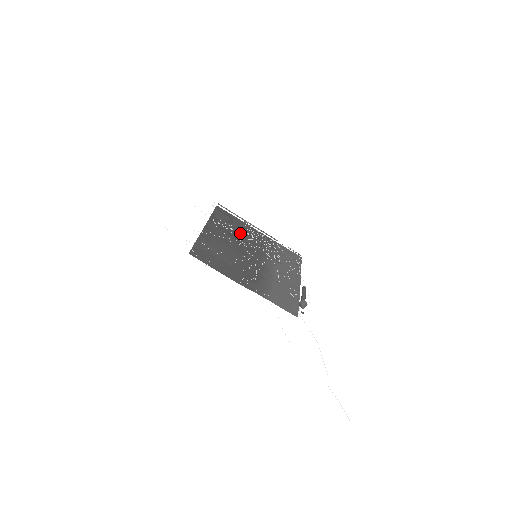
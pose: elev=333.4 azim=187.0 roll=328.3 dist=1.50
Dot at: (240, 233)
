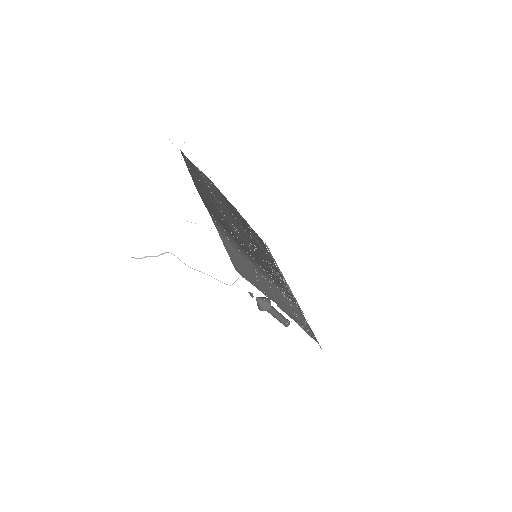
Dot at: (261, 252)
